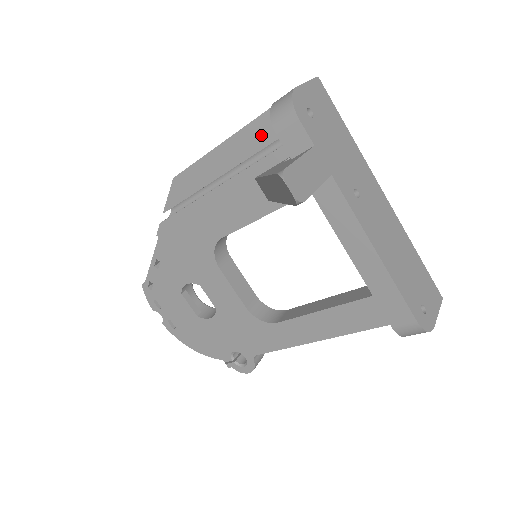
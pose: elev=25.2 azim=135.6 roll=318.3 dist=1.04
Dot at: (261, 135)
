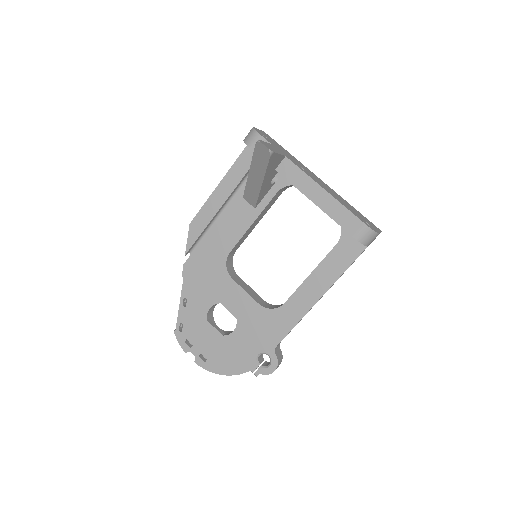
Dot at: (241, 169)
